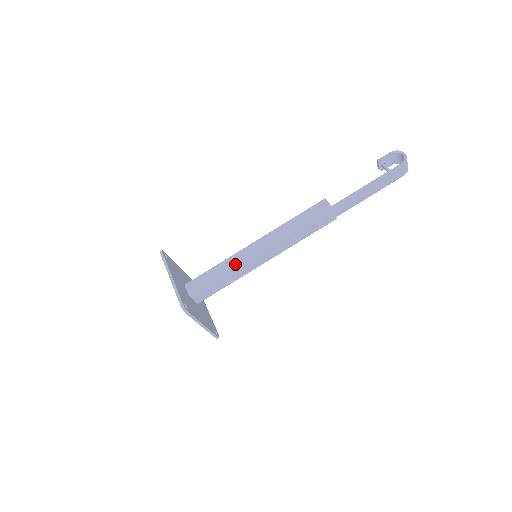
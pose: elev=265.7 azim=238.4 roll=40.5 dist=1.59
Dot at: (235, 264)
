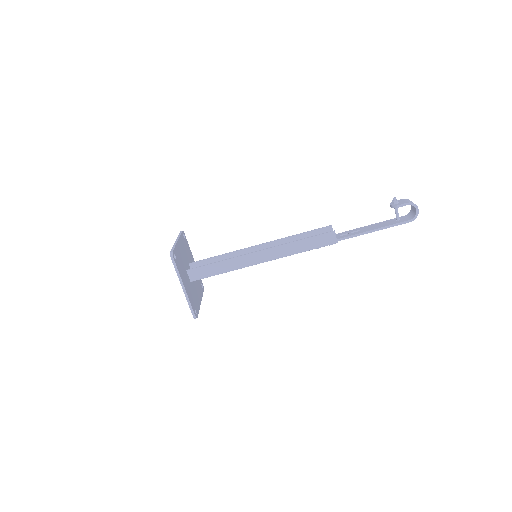
Dot at: (238, 267)
